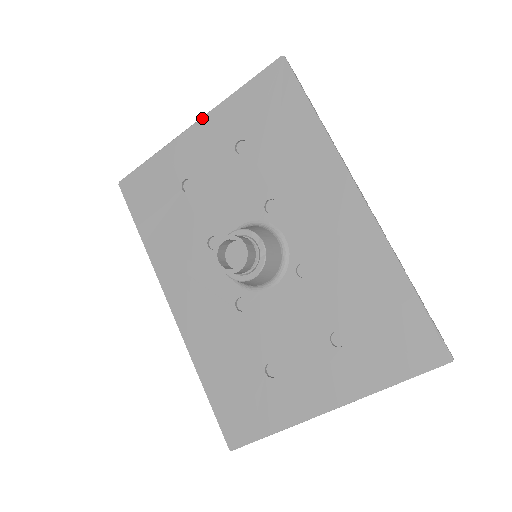
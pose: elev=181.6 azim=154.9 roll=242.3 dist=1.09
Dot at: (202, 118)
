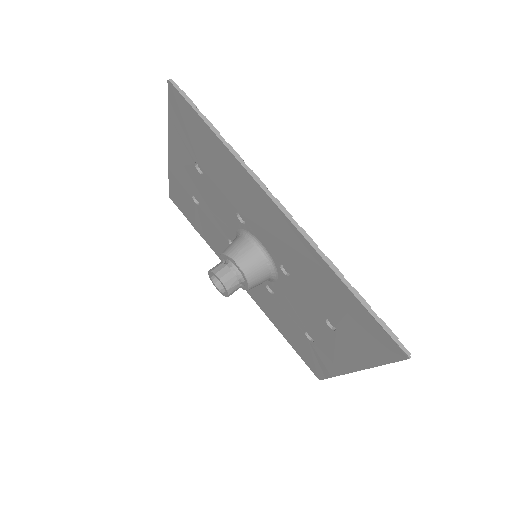
Dot at: (168, 145)
